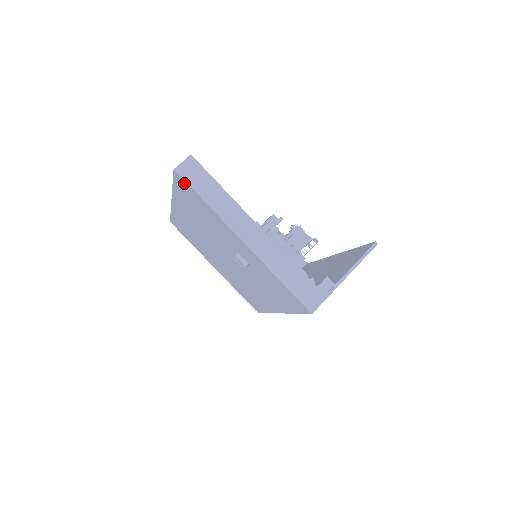
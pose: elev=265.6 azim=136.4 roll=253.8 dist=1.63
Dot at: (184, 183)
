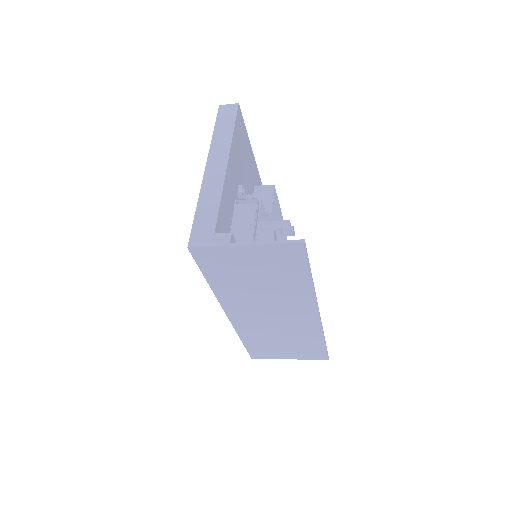
Dot at: occluded
